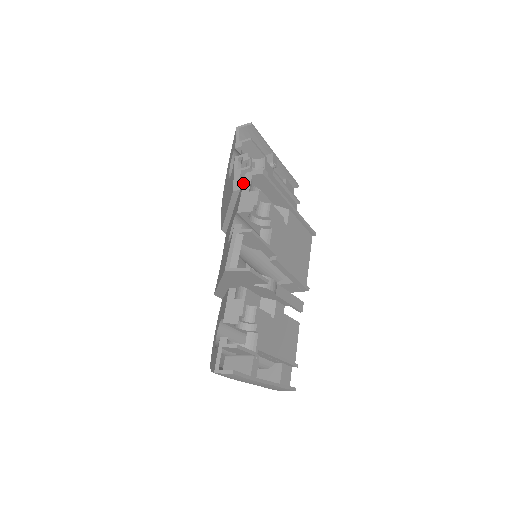
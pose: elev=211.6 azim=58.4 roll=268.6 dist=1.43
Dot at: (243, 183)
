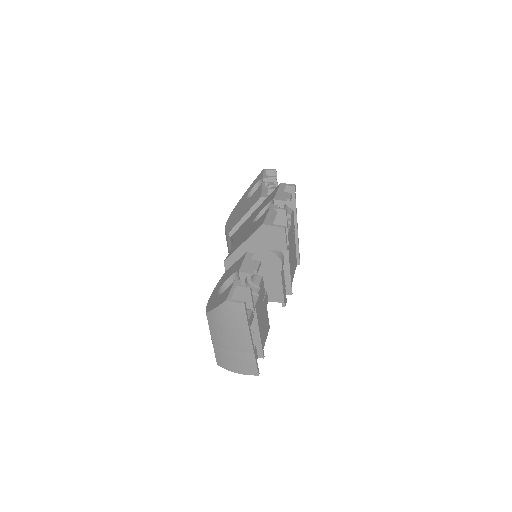
Dot at: (278, 187)
